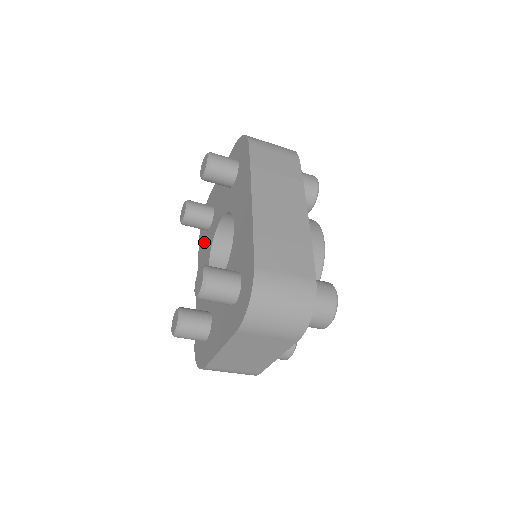
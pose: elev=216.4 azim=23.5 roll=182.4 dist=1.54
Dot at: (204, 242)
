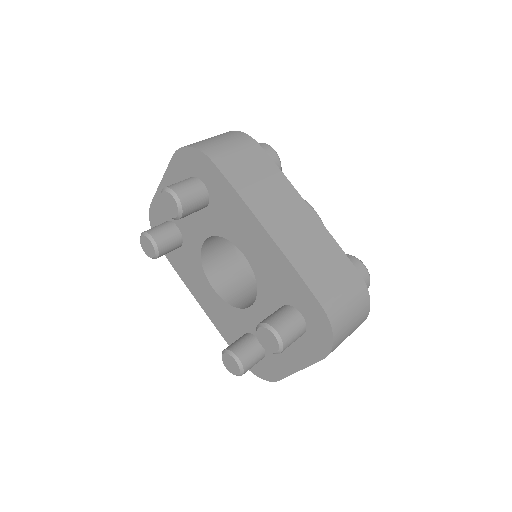
Dot at: (180, 259)
